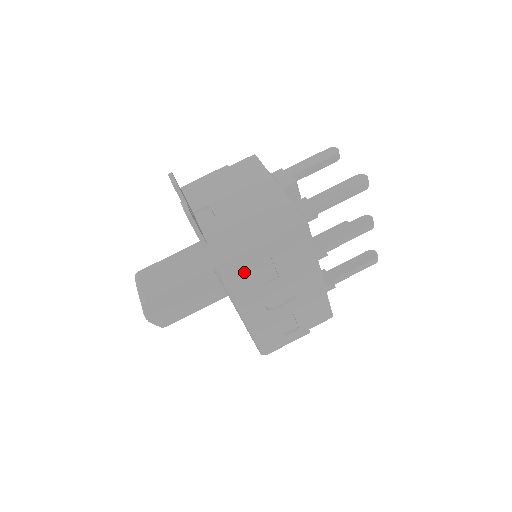
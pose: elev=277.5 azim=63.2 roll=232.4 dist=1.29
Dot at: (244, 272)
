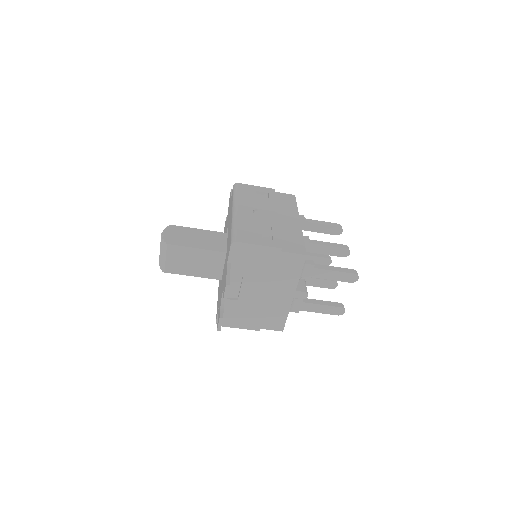
Dot at: occluded
